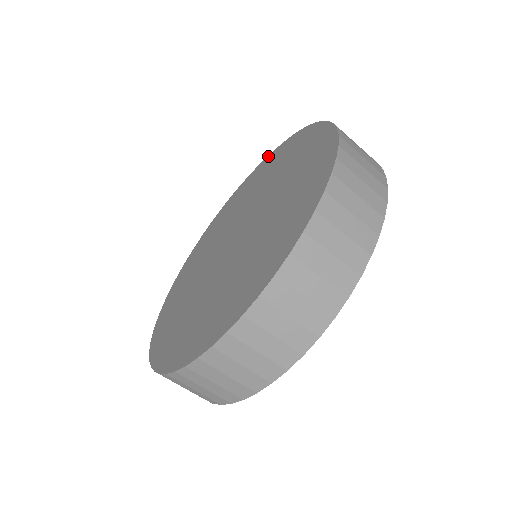
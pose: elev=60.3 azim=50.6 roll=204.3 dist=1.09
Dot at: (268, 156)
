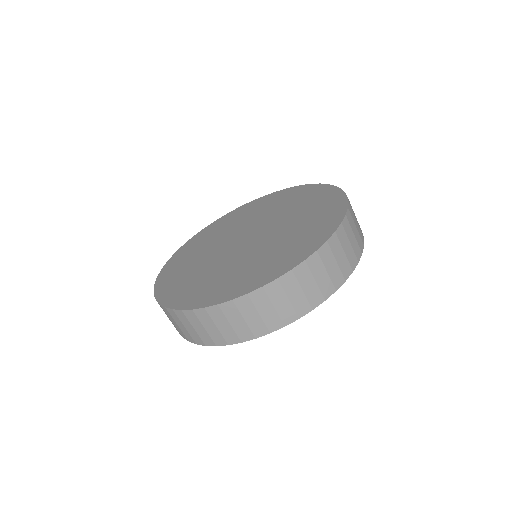
Dot at: (214, 222)
